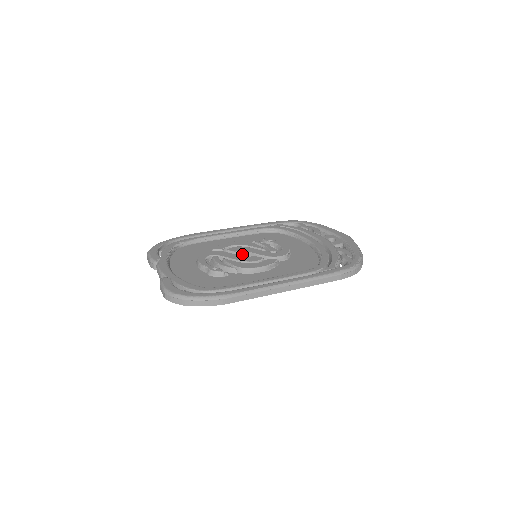
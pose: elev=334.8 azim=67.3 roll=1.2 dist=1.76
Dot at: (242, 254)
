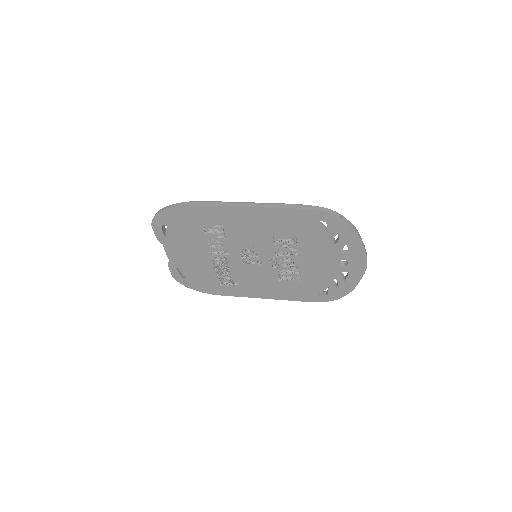
Dot at: occluded
